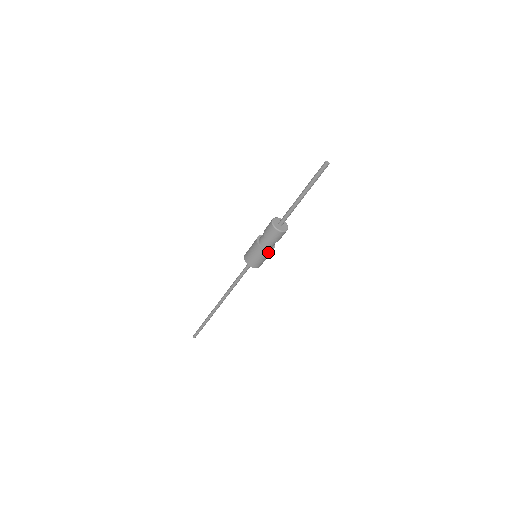
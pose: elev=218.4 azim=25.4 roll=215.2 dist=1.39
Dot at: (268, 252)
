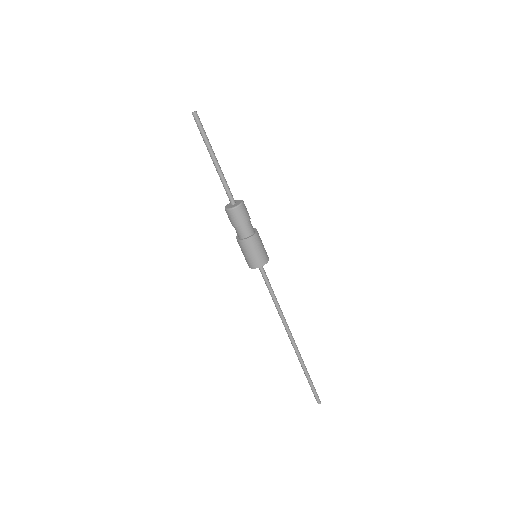
Dot at: (242, 242)
